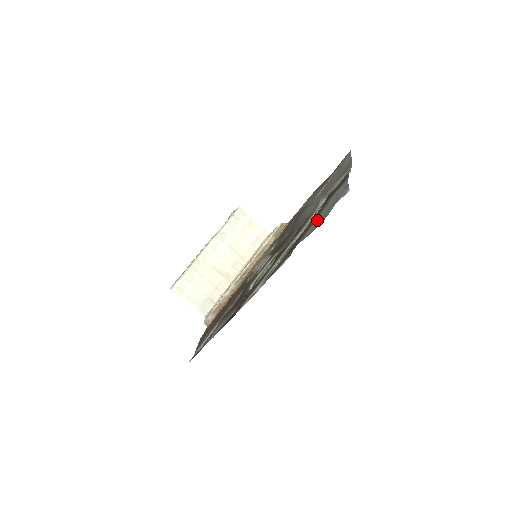
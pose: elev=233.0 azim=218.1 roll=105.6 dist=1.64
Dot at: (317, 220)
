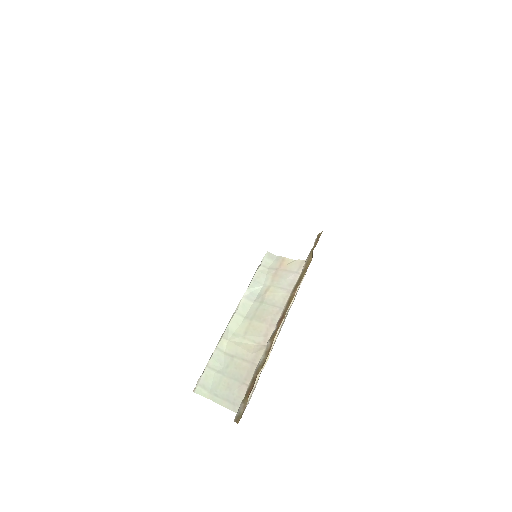
Dot at: occluded
